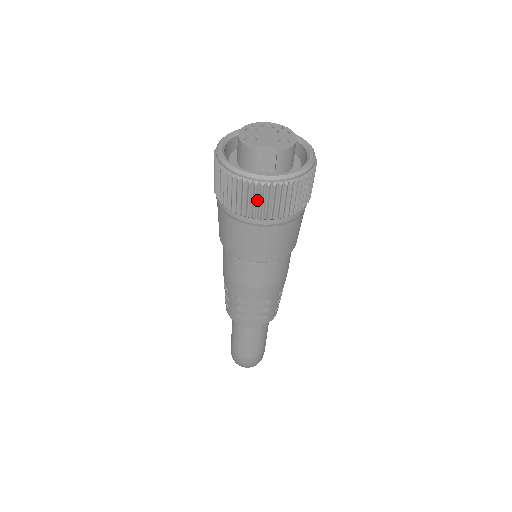
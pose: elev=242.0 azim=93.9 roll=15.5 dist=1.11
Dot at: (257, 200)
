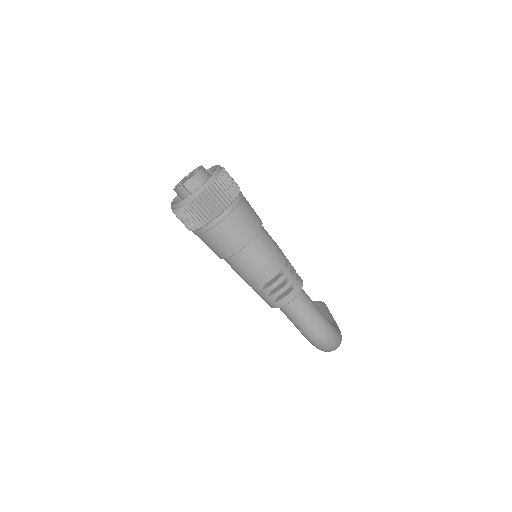
Dot at: (202, 209)
